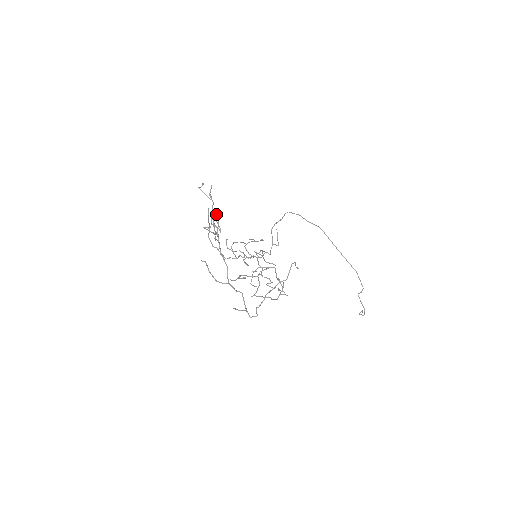
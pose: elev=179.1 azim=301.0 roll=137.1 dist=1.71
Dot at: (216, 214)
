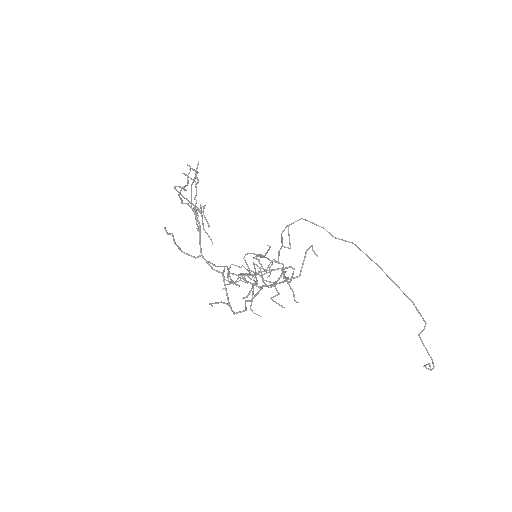
Dot at: (204, 205)
